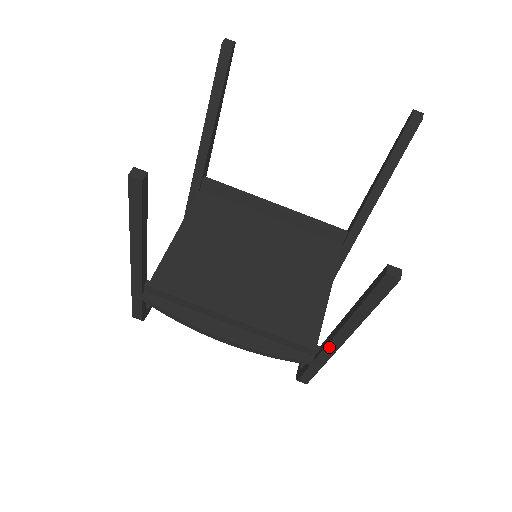
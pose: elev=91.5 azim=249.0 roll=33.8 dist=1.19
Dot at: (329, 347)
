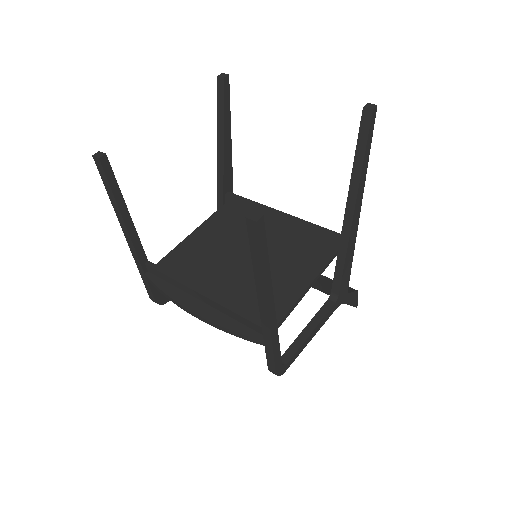
Dot at: (263, 319)
